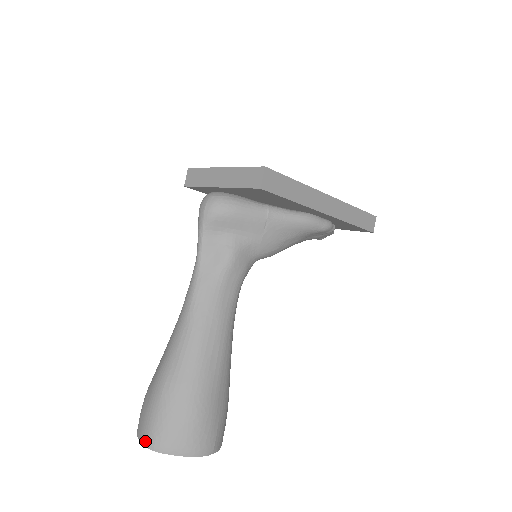
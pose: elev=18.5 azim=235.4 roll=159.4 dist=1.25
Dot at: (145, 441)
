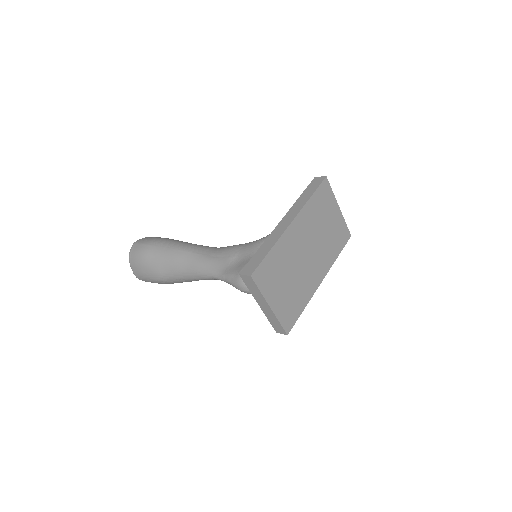
Dot at: (137, 277)
